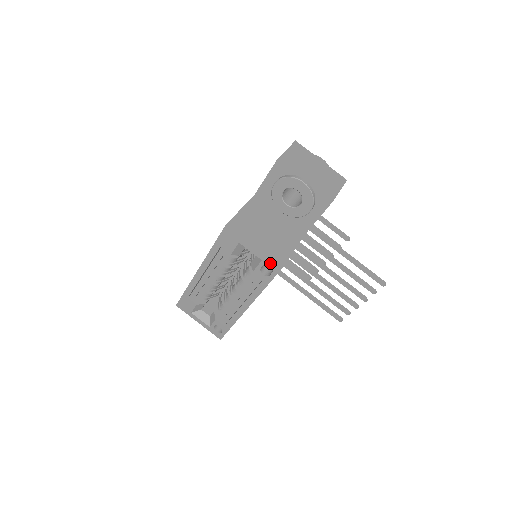
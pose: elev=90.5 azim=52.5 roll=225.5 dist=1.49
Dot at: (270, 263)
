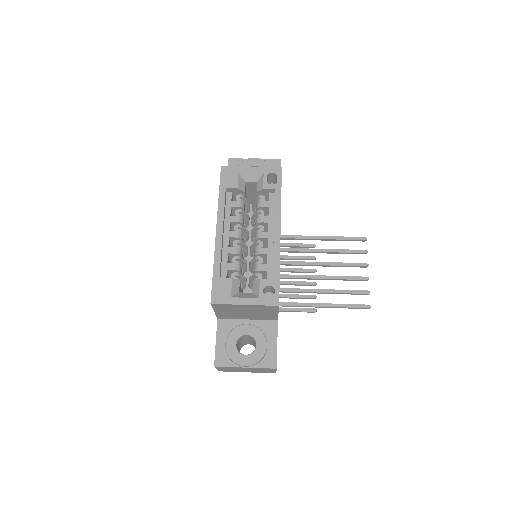
Dot at: (271, 170)
